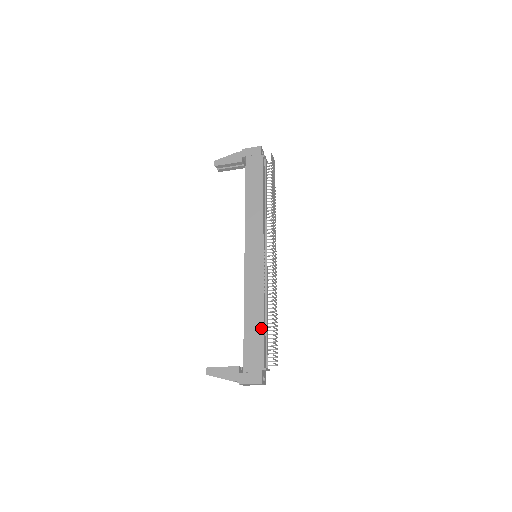
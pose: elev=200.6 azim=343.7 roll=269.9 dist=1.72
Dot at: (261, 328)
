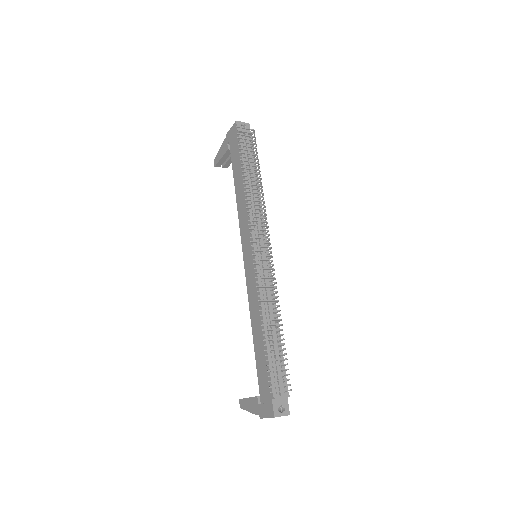
Dot at: (264, 347)
